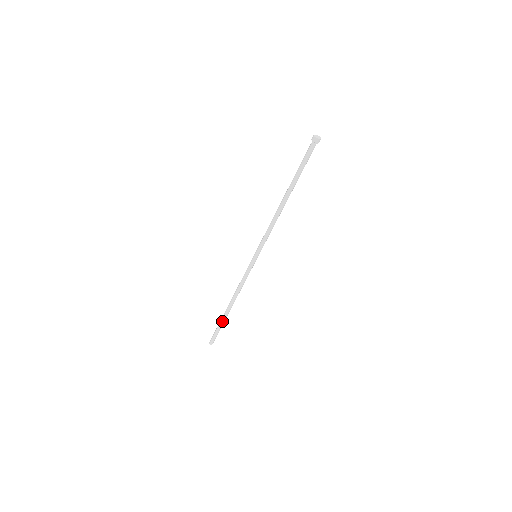
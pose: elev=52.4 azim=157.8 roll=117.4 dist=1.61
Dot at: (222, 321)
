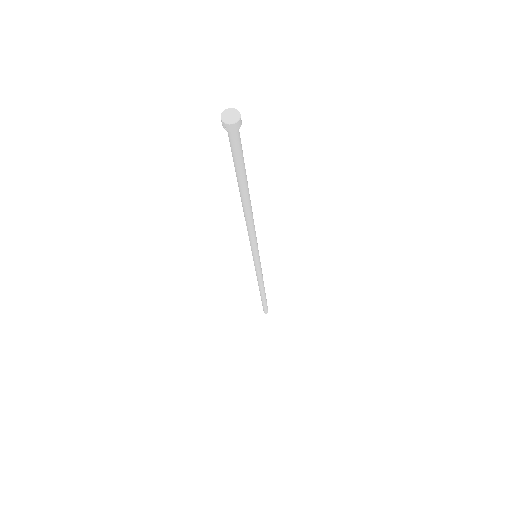
Dot at: (263, 301)
